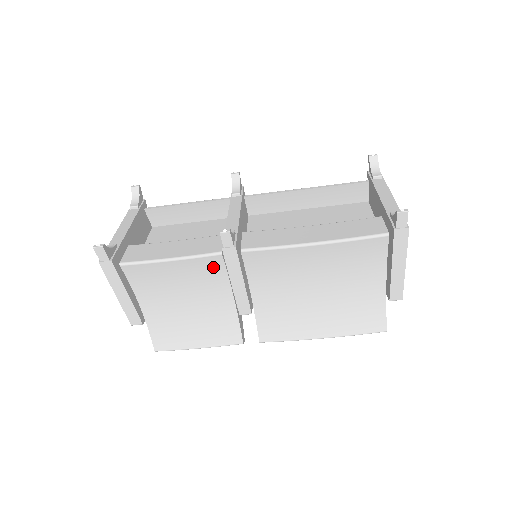
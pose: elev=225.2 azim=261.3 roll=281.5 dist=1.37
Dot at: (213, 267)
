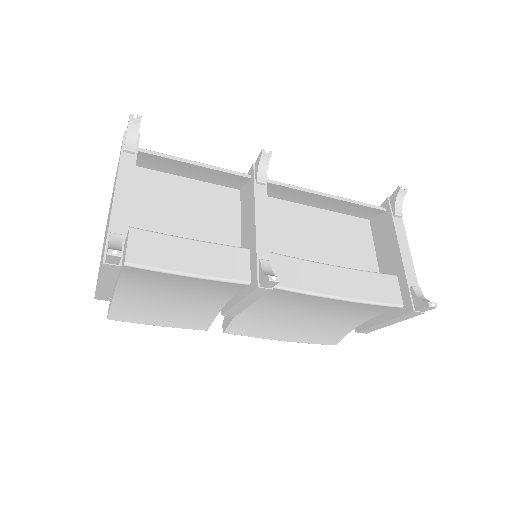
Dot at: (229, 287)
